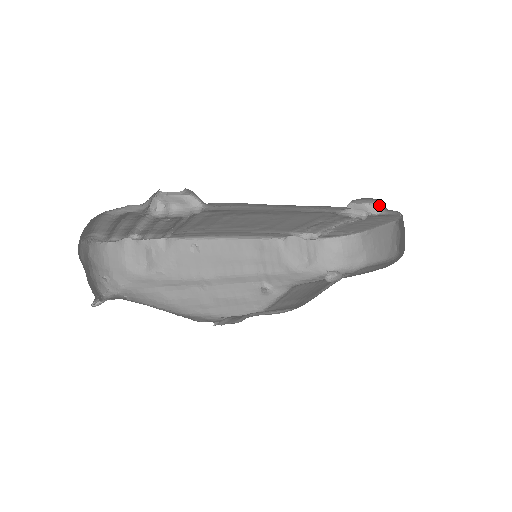
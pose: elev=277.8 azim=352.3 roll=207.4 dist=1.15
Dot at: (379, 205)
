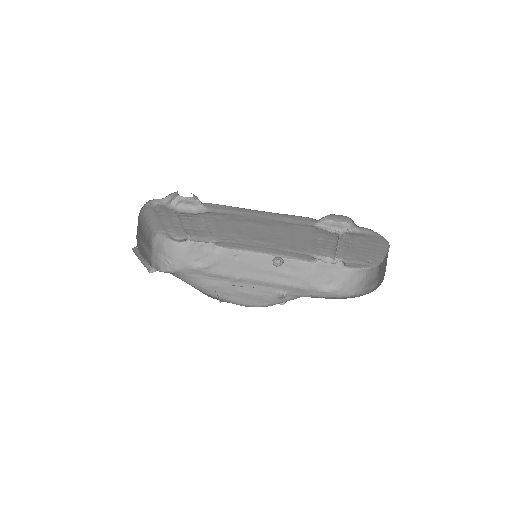
Dot at: (354, 223)
